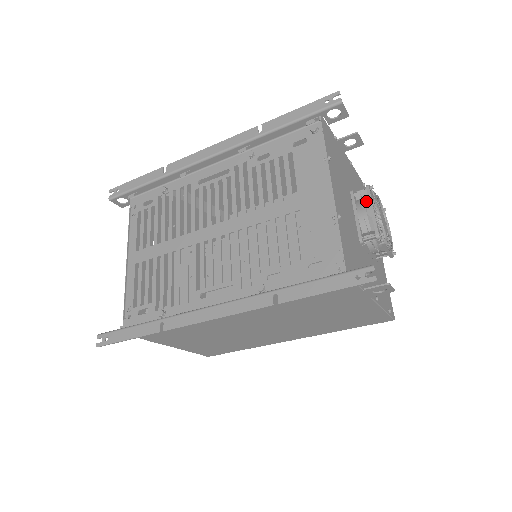
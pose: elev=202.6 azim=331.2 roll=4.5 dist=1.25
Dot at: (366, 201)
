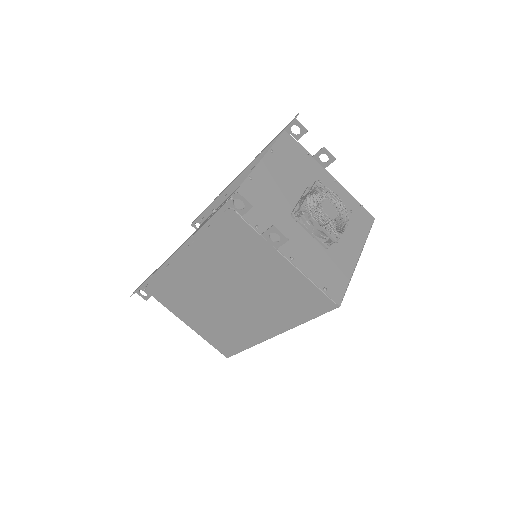
Dot at: occluded
